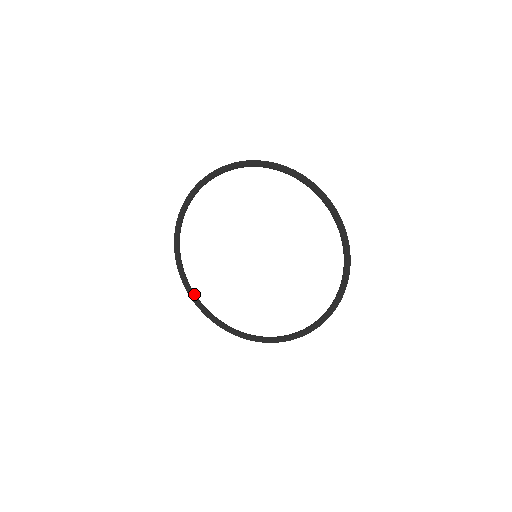
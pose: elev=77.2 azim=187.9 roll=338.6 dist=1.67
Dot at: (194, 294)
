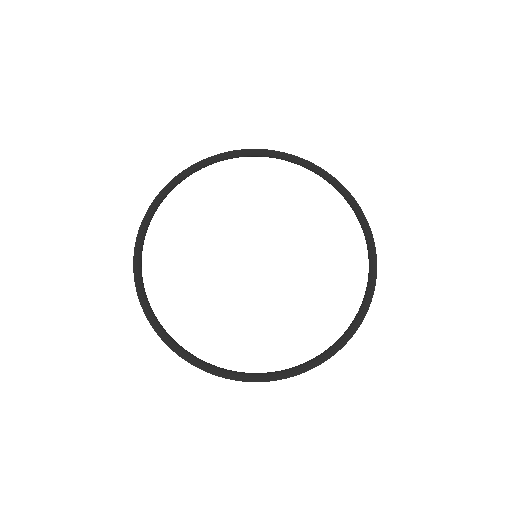
Dot at: (237, 372)
